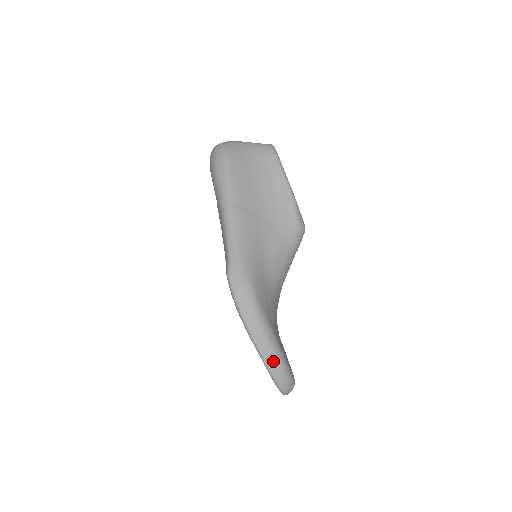
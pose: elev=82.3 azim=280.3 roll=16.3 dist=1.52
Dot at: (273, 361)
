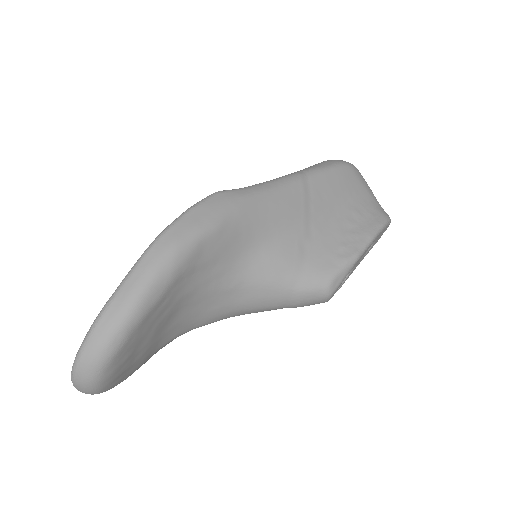
Dot at: (124, 301)
